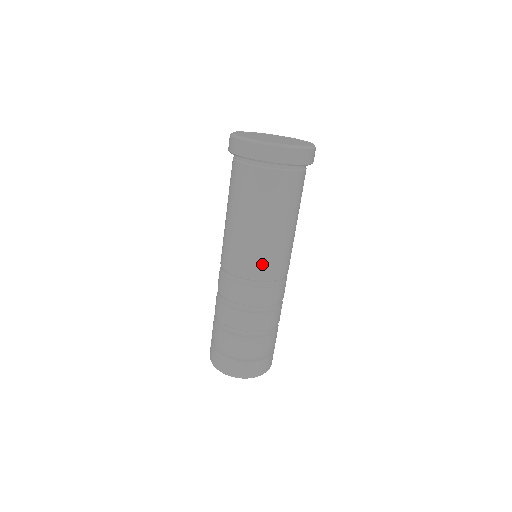
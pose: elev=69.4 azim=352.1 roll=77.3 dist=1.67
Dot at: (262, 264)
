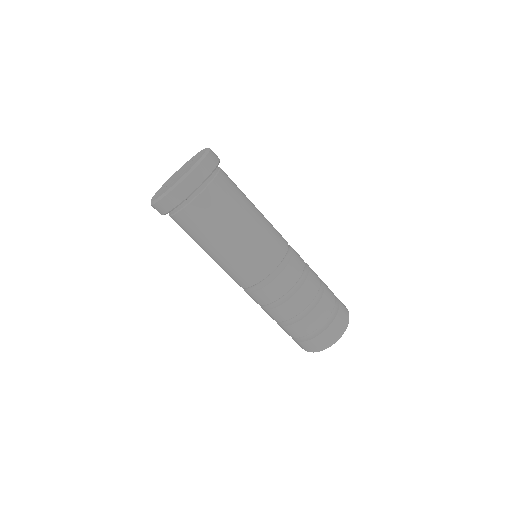
Dot at: (276, 241)
